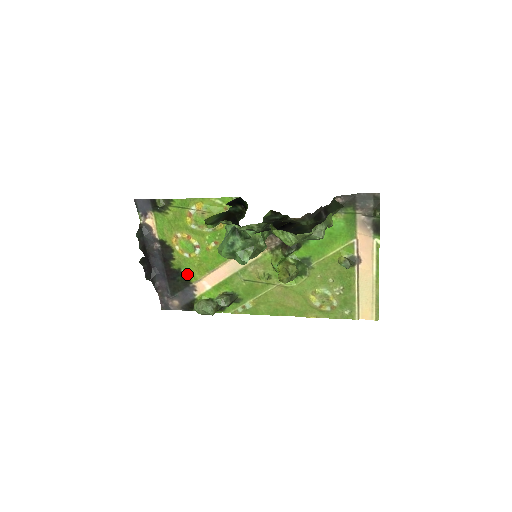
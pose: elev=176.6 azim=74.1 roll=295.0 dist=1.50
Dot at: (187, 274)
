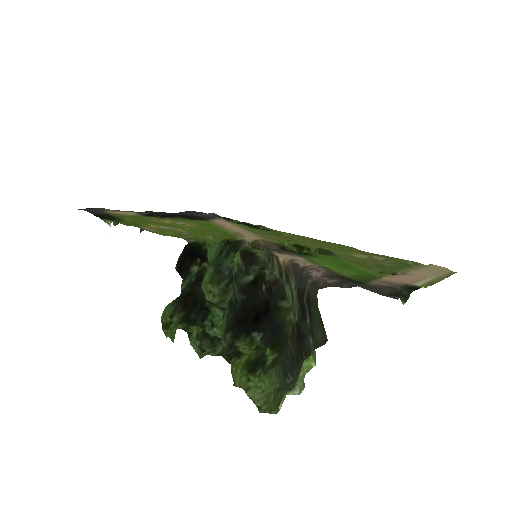
Dot at: (198, 220)
